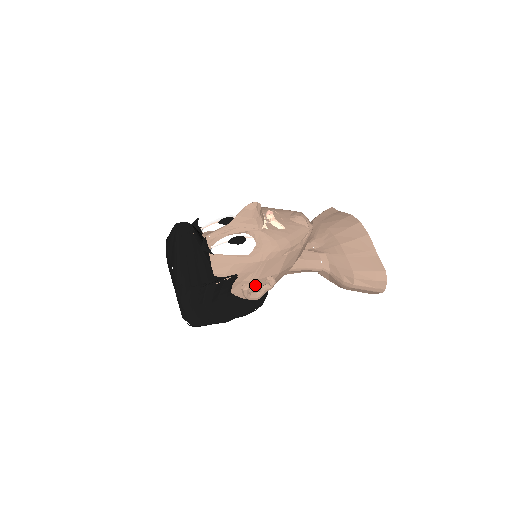
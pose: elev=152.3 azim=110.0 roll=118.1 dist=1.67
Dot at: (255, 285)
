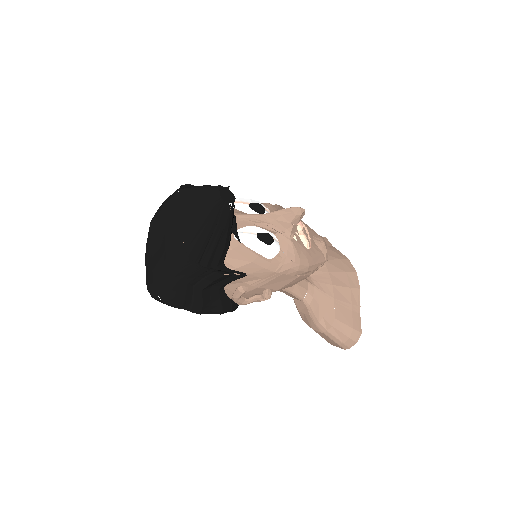
Dot at: (251, 291)
